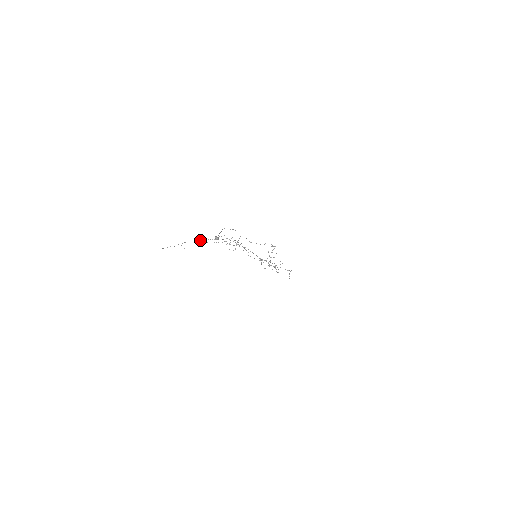
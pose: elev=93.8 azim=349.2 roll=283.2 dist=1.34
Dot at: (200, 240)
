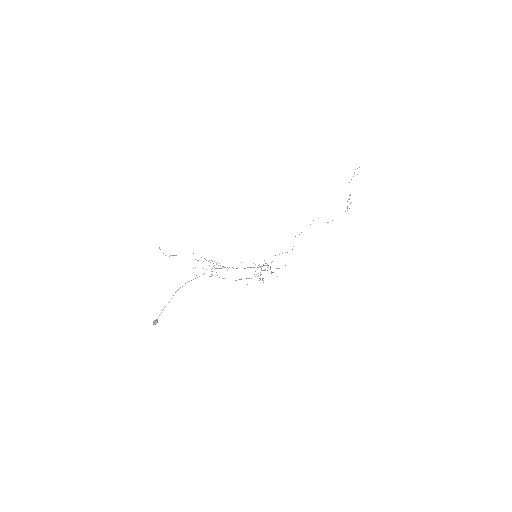
Dot at: occluded
